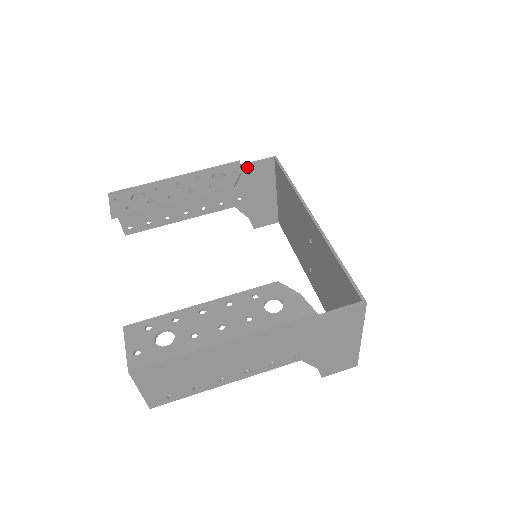
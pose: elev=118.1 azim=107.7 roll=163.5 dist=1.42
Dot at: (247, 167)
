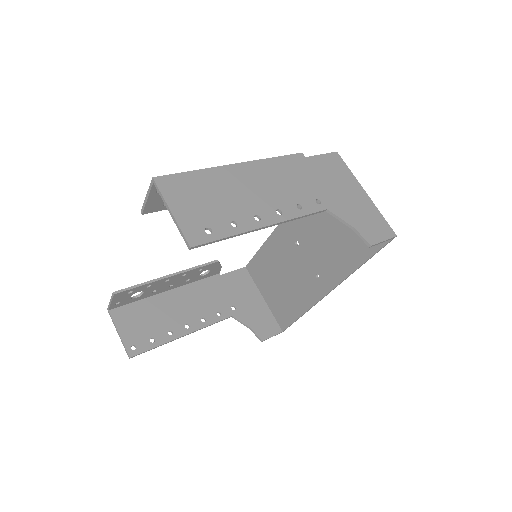
Dot at: (226, 276)
